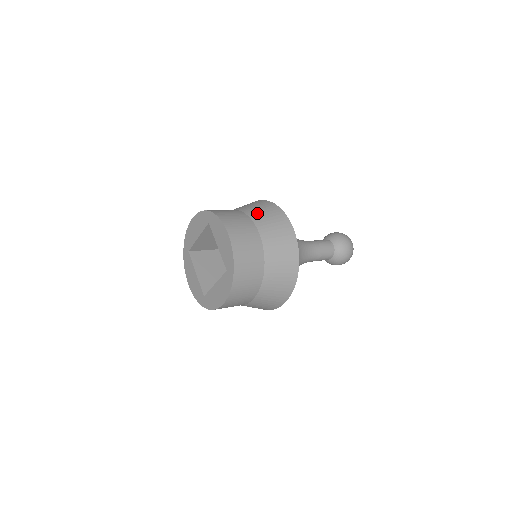
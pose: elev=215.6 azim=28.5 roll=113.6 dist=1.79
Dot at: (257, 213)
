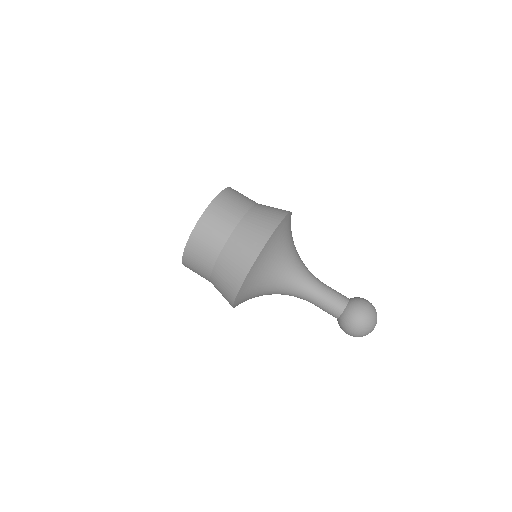
Dot at: (265, 206)
